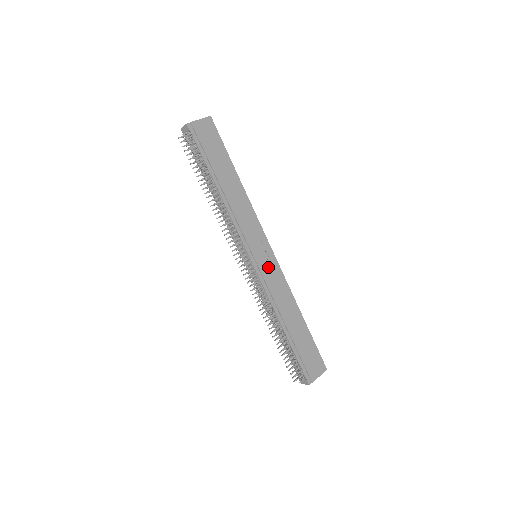
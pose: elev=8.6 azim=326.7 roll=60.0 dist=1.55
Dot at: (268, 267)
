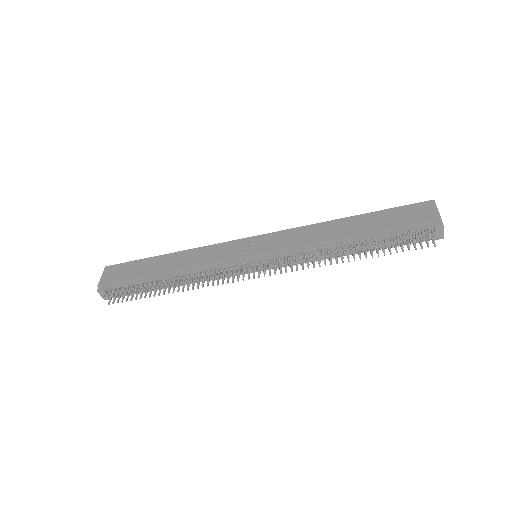
Dot at: (271, 244)
